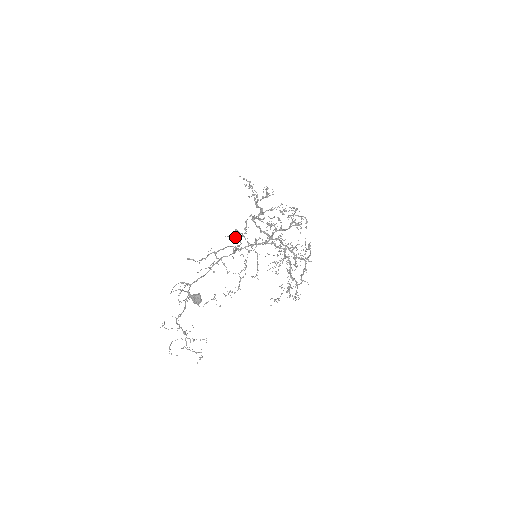
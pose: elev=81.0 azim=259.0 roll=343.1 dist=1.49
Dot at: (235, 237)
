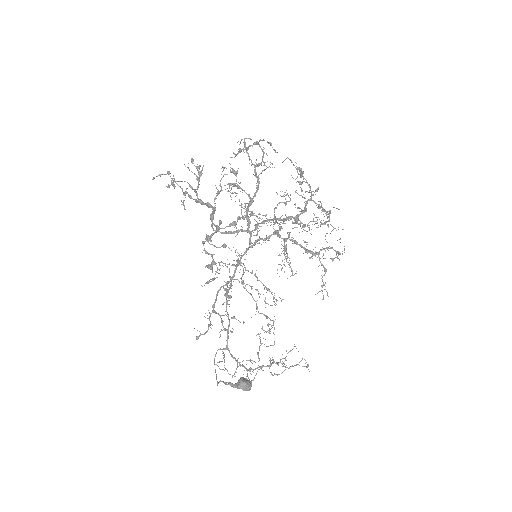
Dot at: occluded
